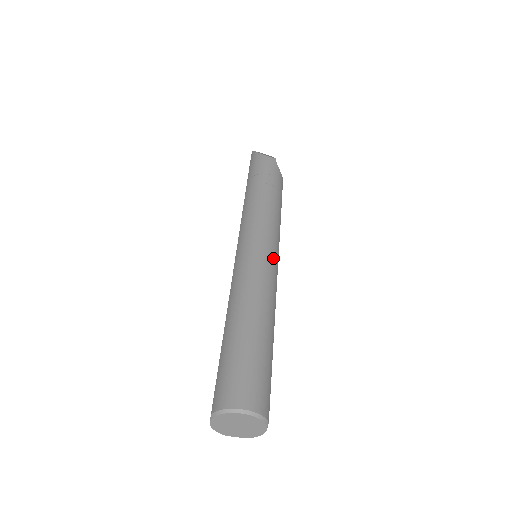
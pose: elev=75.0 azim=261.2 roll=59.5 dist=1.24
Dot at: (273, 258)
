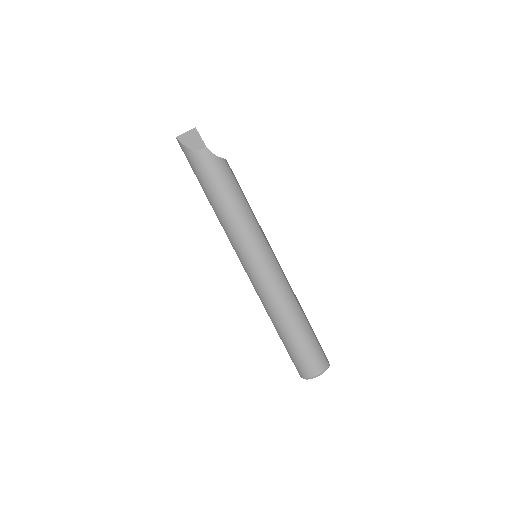
Dot at: (272, 265)
